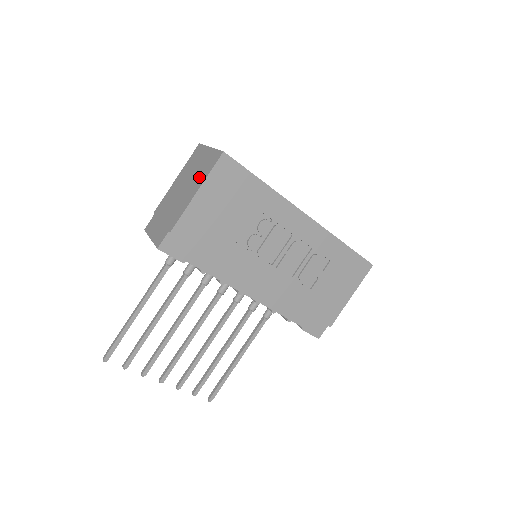
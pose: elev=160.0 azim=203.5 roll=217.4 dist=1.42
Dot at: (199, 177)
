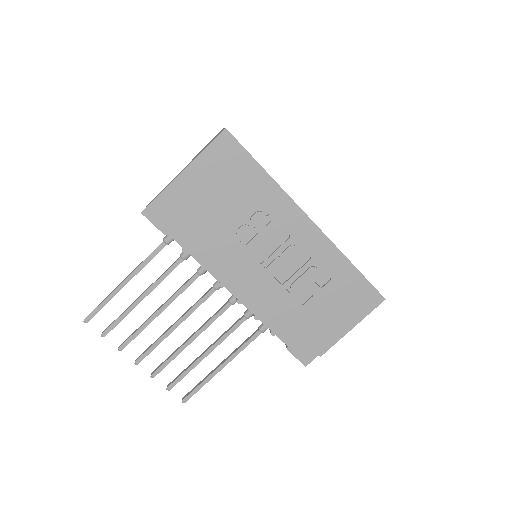
Dot at: (200, 152)
